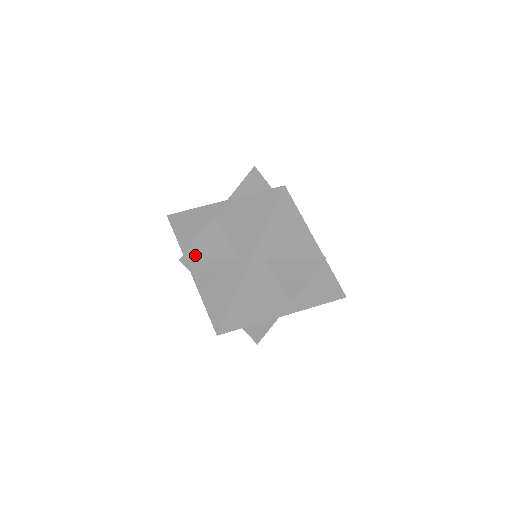
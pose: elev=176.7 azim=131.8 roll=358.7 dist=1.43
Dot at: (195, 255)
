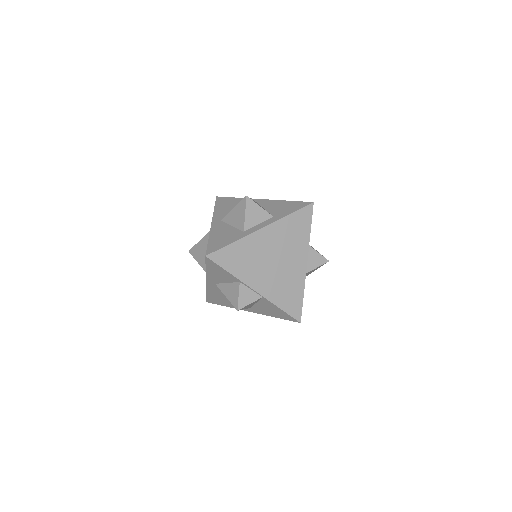
Dot at: (194, 254)
